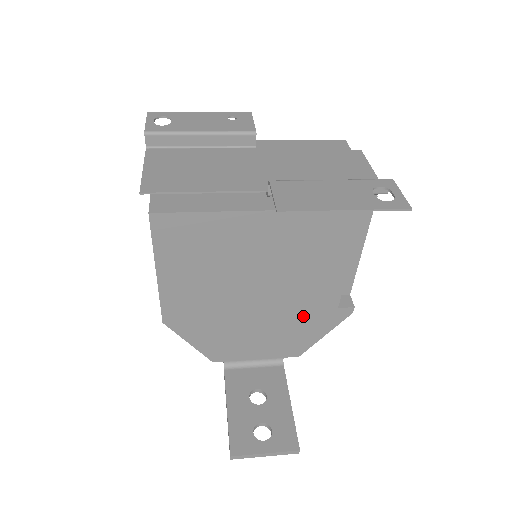
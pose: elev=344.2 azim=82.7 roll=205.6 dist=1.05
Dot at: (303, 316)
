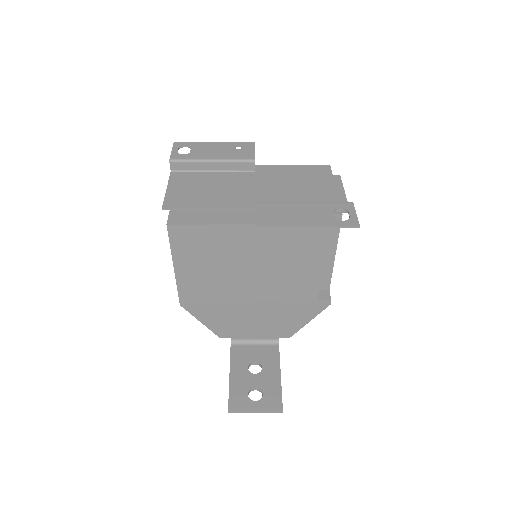
Dot at: (290, 305)
